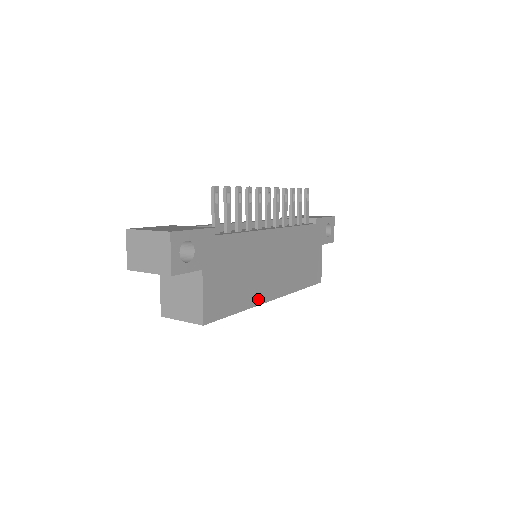
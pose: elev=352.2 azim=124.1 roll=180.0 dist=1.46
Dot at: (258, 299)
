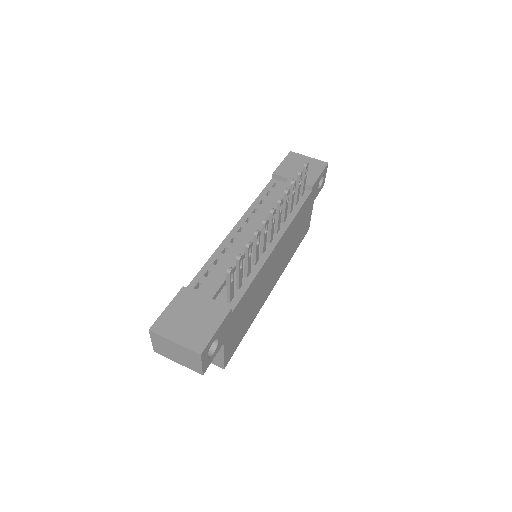
Dot at: (261, 305)
